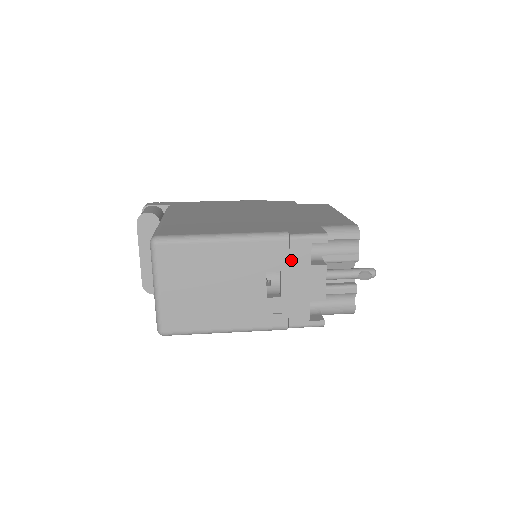
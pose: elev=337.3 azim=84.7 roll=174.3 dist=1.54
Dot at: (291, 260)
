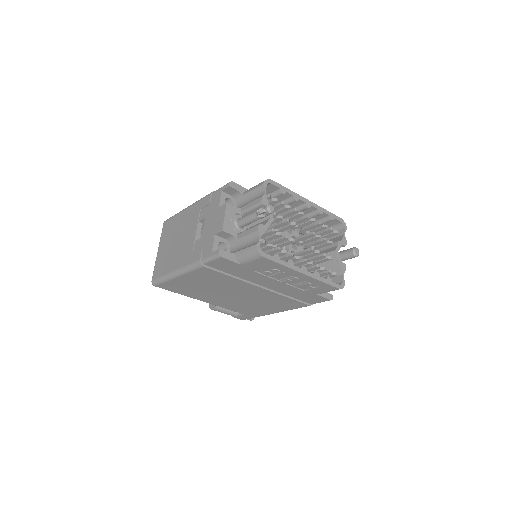
Dot at: (211, 208)
